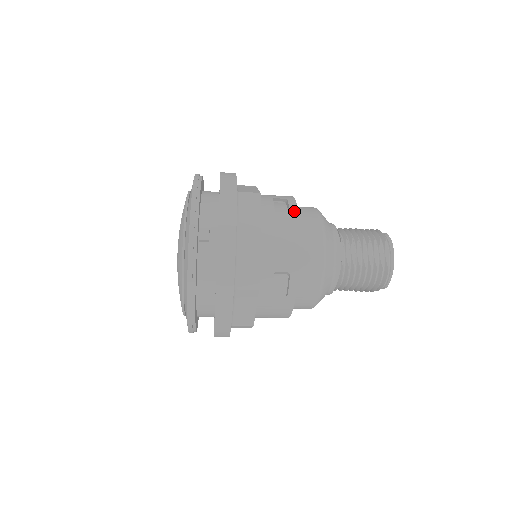
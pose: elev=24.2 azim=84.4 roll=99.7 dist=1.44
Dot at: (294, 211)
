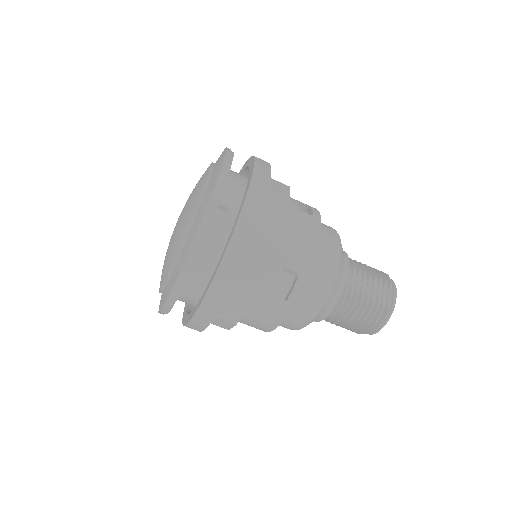
Dot at: (317, 216)
